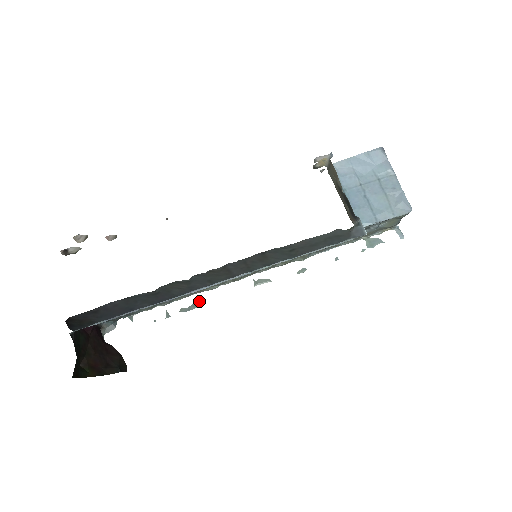
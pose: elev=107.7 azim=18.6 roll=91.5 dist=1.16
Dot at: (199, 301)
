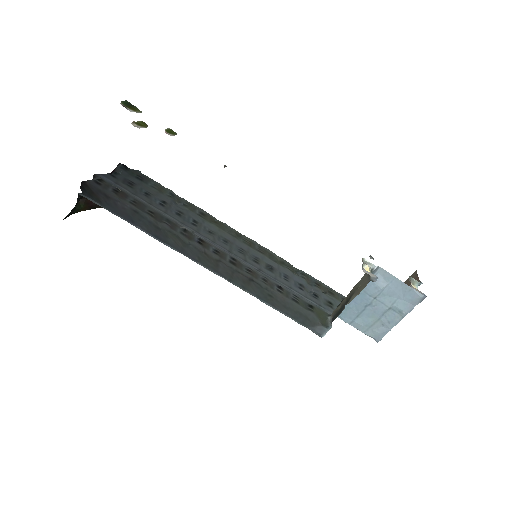
Dot at: occluded
